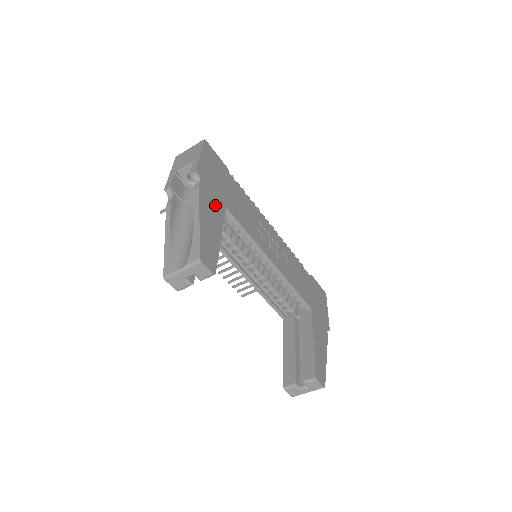
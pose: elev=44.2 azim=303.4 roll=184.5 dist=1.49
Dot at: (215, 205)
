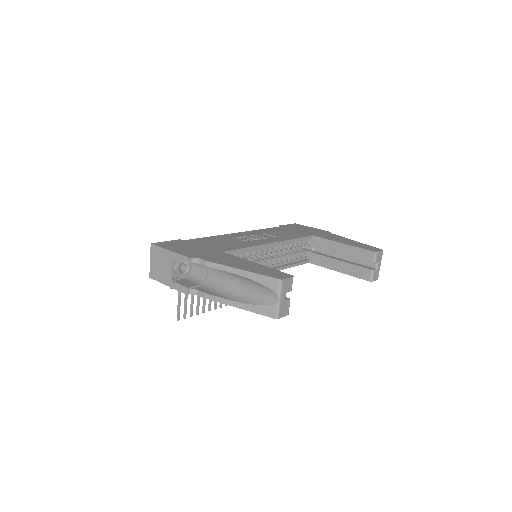
Dot at: (222, 257)
